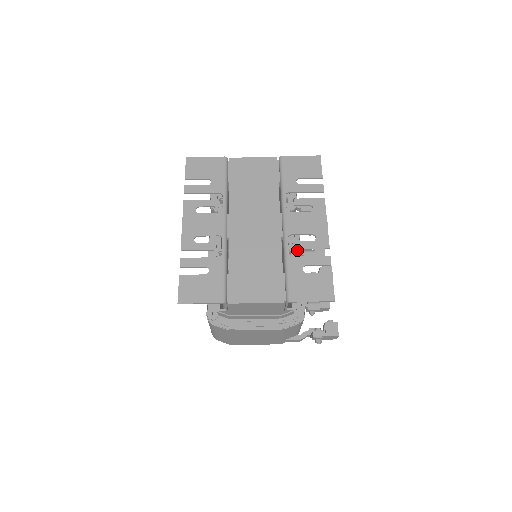
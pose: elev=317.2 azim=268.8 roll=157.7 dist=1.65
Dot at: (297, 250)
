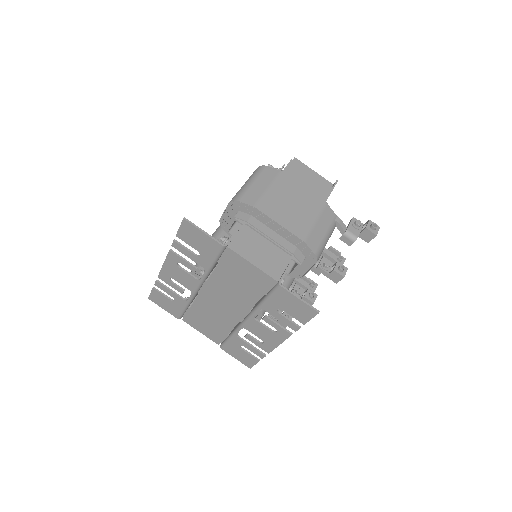
Dot at: occluded
